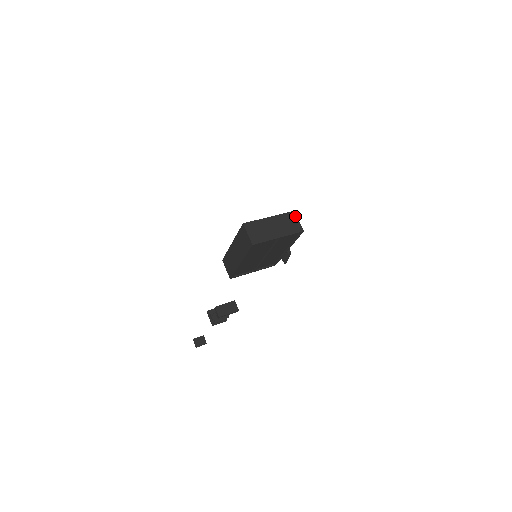
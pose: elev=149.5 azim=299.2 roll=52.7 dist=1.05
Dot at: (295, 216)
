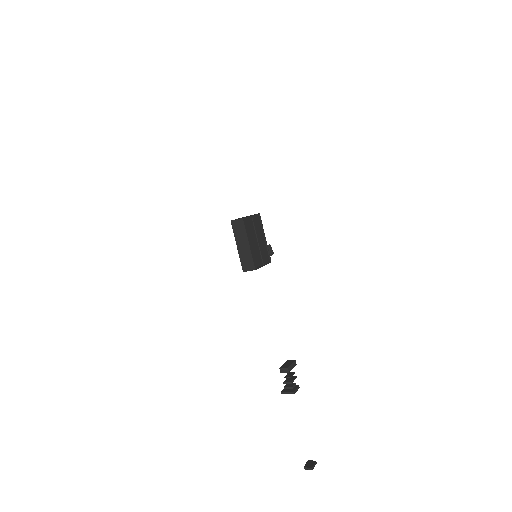
Dot at: occluded
